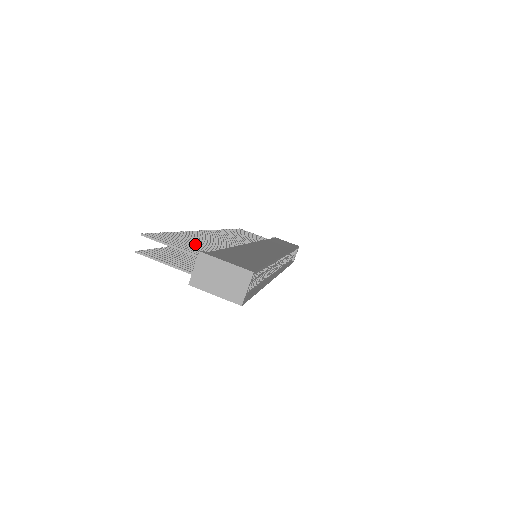
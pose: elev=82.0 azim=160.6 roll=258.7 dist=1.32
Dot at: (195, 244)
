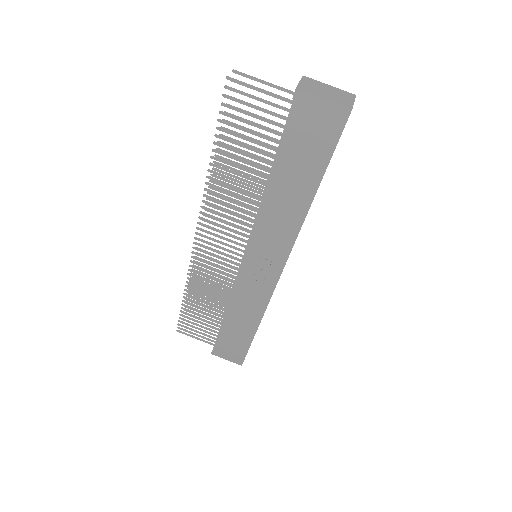
Dot at: (257, 132)
